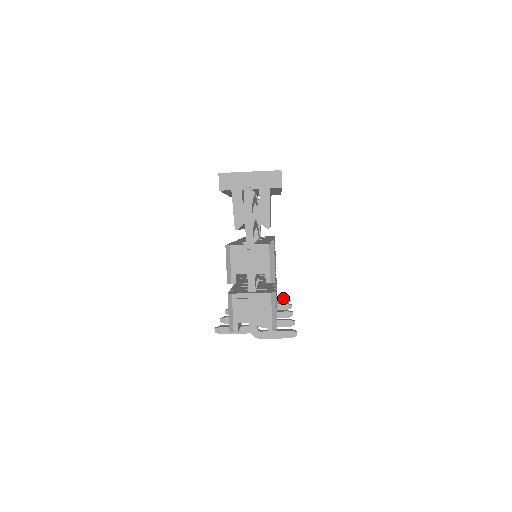
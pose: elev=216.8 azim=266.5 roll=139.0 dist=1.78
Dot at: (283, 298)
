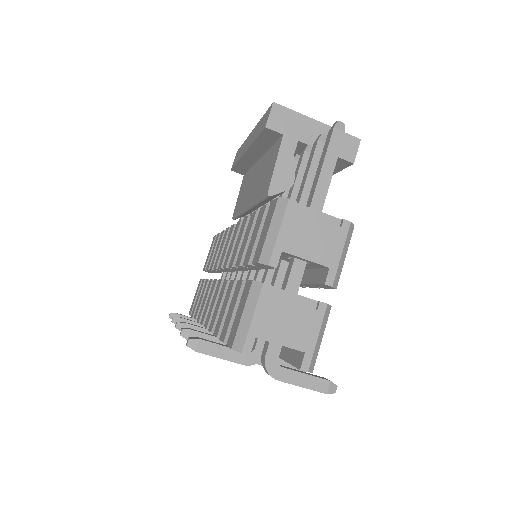
Dot at: occluded
